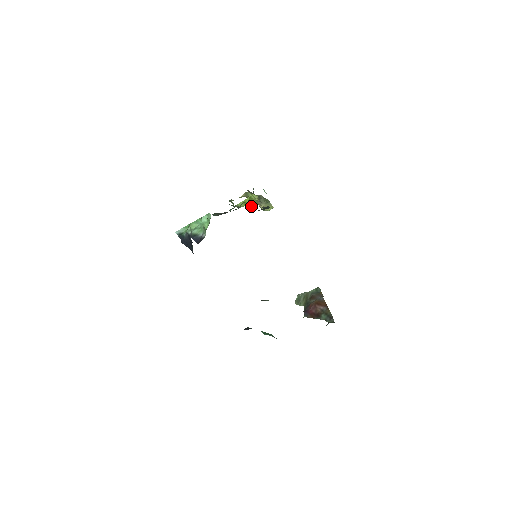
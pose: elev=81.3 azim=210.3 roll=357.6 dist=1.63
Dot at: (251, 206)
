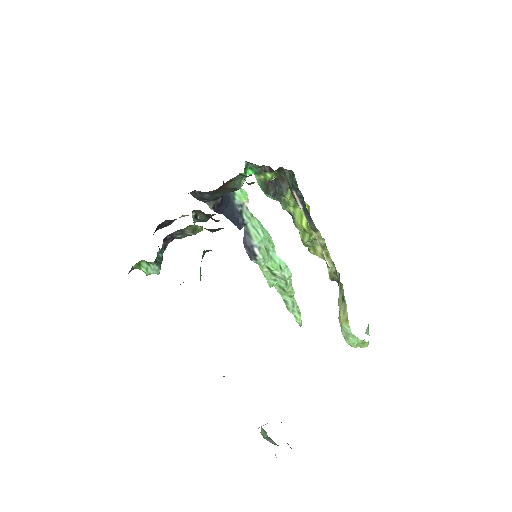
Dot at: occluded
